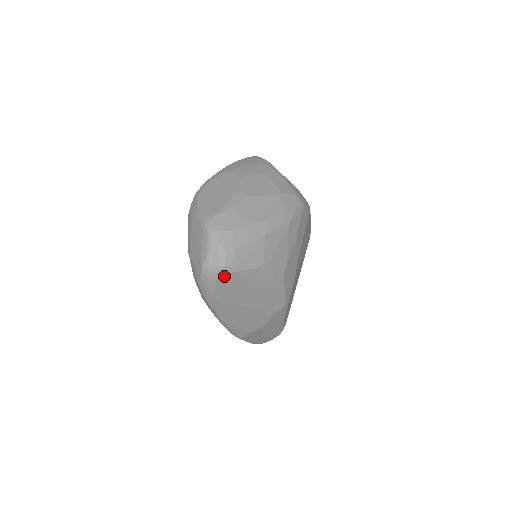
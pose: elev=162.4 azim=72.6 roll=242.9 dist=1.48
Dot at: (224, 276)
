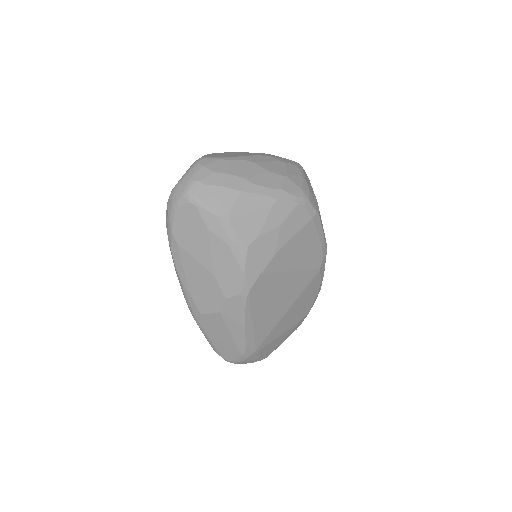
Dot at: (184, 206)
